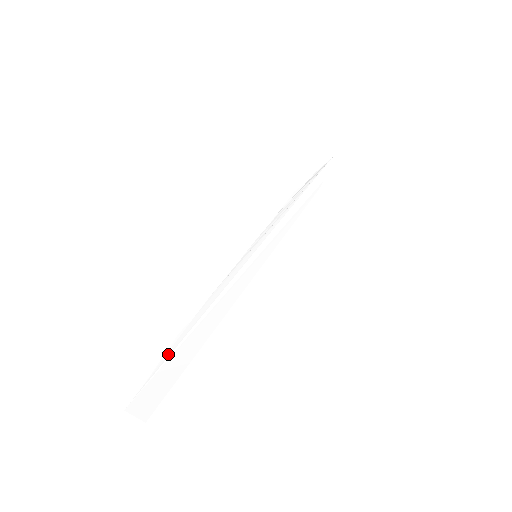
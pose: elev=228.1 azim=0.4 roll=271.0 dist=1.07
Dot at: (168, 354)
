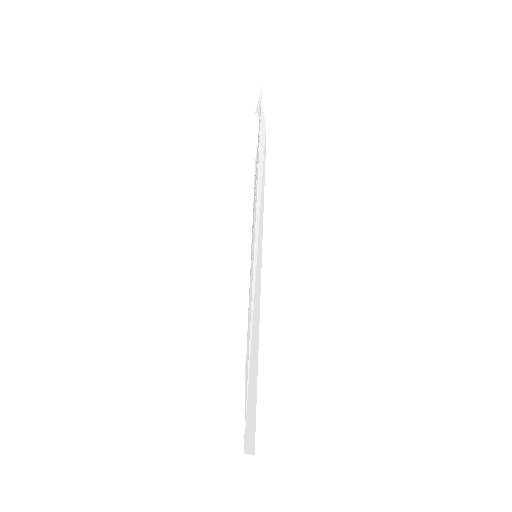
Dot at: (246, 391)
